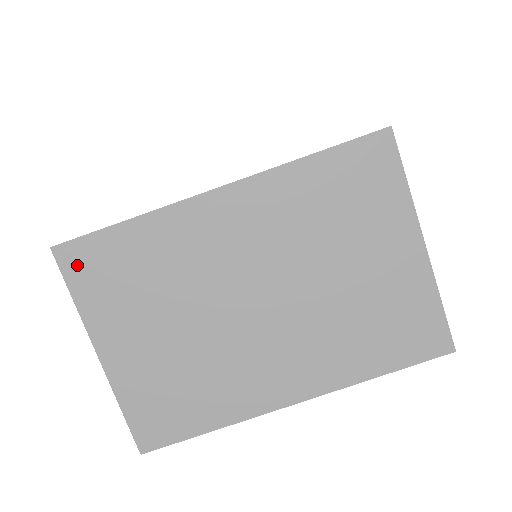
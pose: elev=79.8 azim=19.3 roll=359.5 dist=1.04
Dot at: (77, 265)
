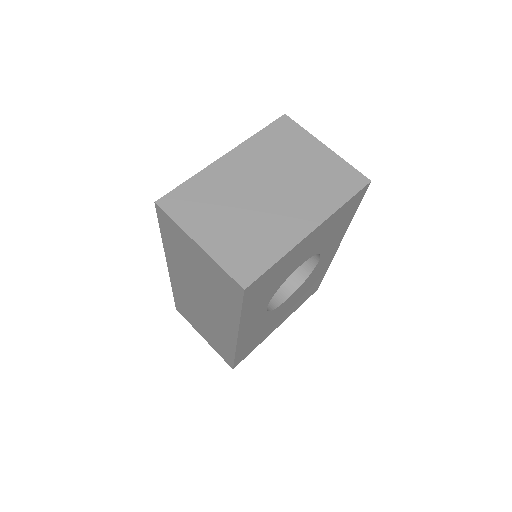
Dot at: (171, 205)
